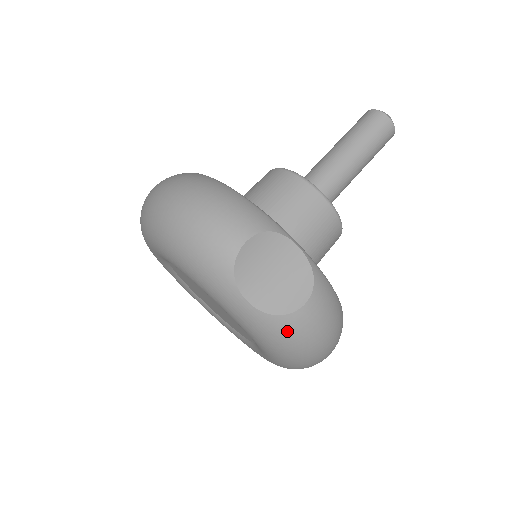
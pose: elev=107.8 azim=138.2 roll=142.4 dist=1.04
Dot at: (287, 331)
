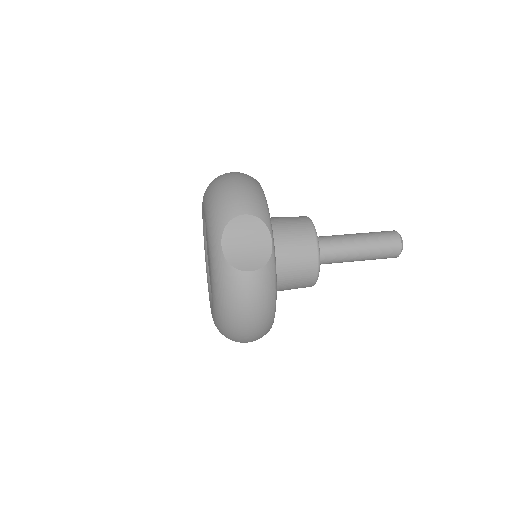
Dot at: (230, 280)
